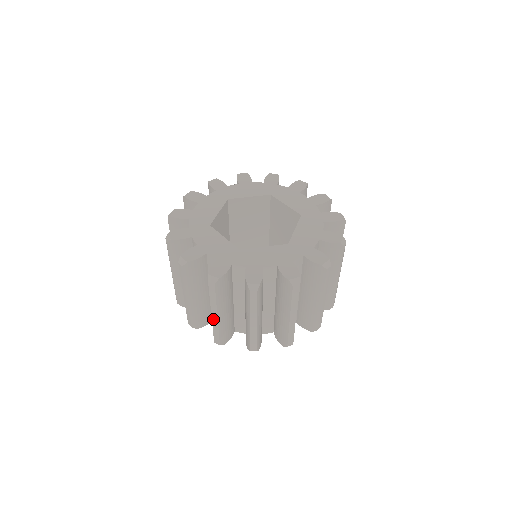
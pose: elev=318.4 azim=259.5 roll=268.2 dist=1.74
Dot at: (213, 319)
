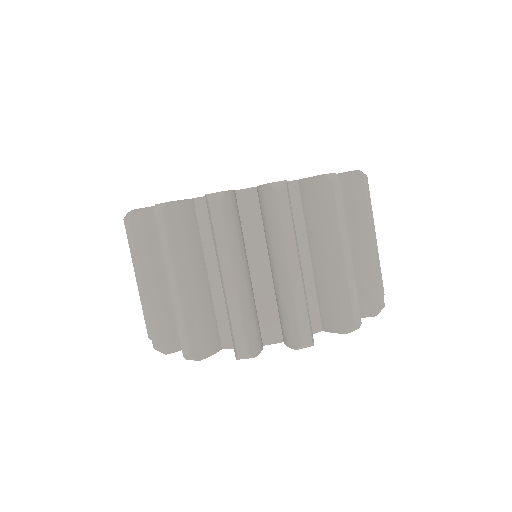
Dot at: (143, 293)
